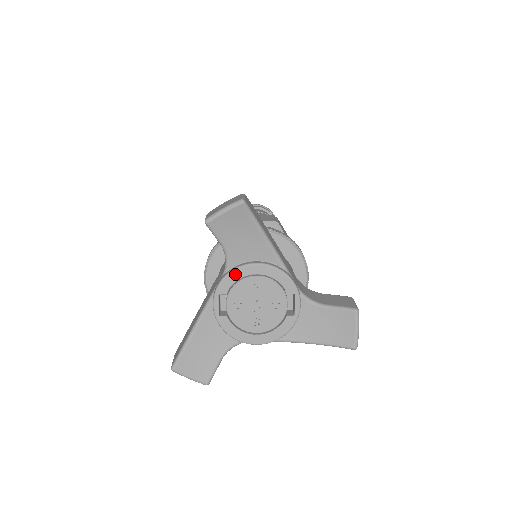
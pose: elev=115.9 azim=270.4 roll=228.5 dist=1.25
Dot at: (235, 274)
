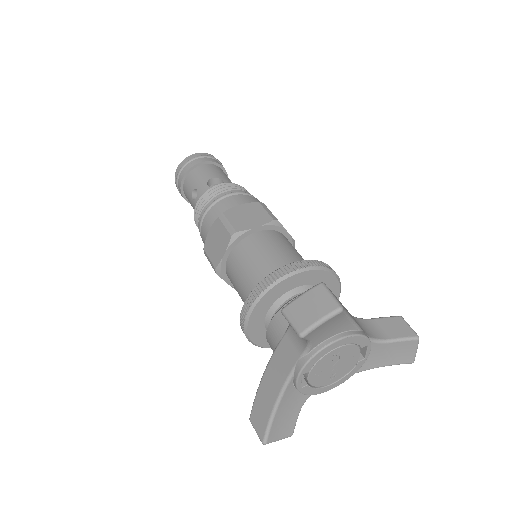
Dot at: (319, 355)
